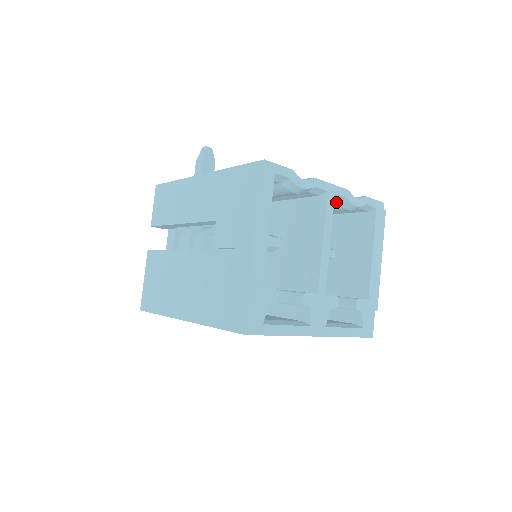
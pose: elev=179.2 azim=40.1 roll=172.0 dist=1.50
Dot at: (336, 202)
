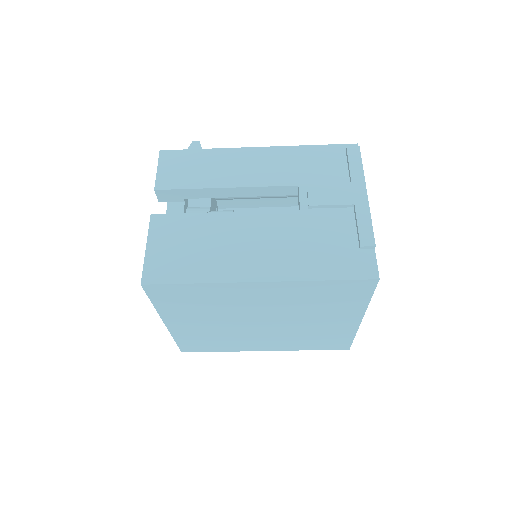
Dot at: occluded
